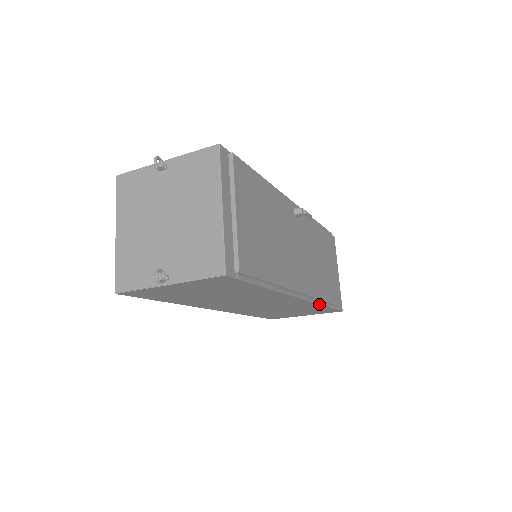
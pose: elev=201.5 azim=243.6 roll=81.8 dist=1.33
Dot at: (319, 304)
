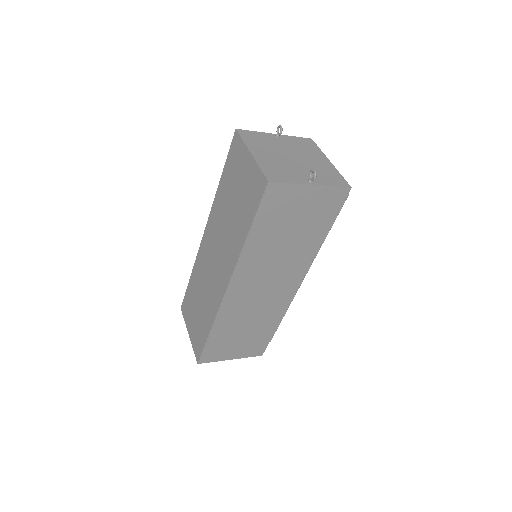
Dot at: (283, 315)
